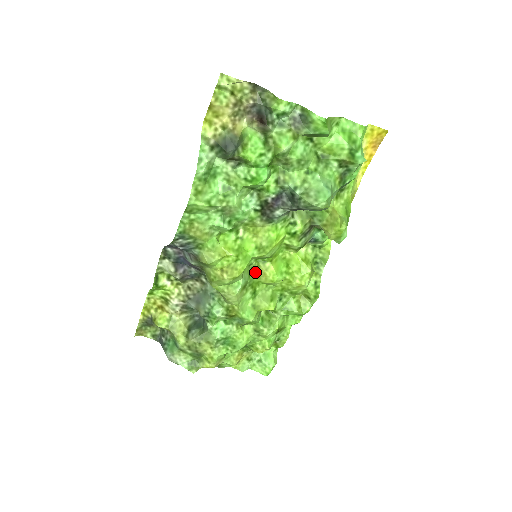
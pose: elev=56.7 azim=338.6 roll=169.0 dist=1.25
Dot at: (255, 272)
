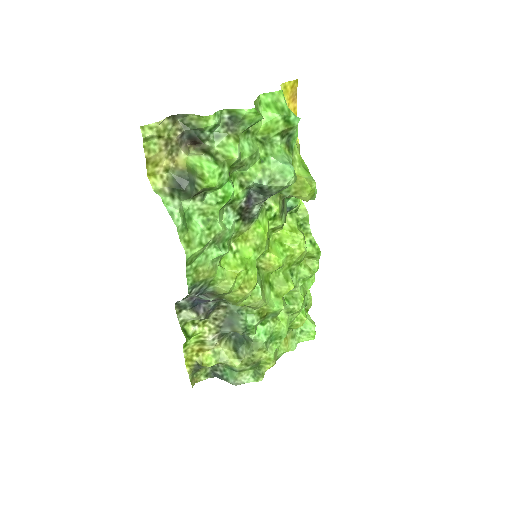
Dot at: (261, 268)
